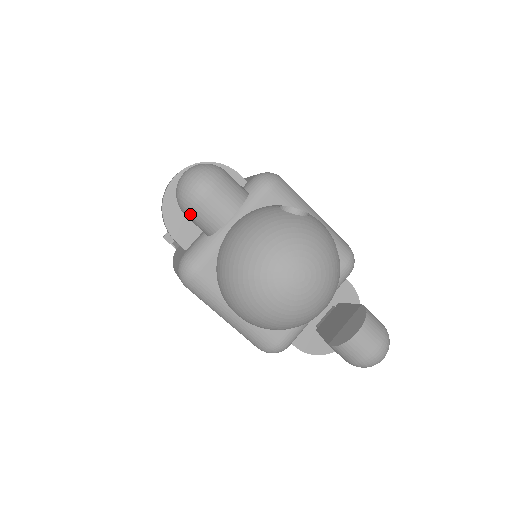
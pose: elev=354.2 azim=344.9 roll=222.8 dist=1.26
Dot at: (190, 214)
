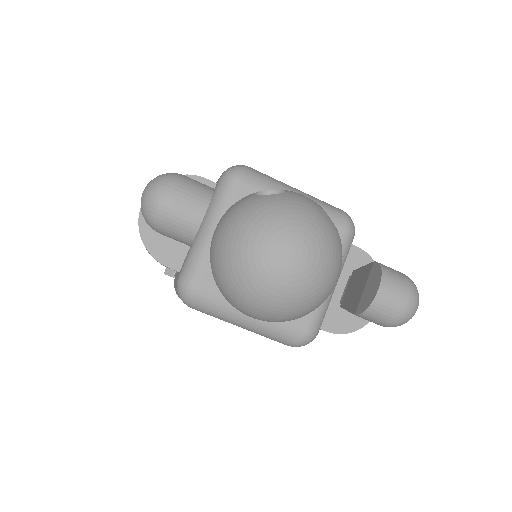
Dot at: (162, 230)
